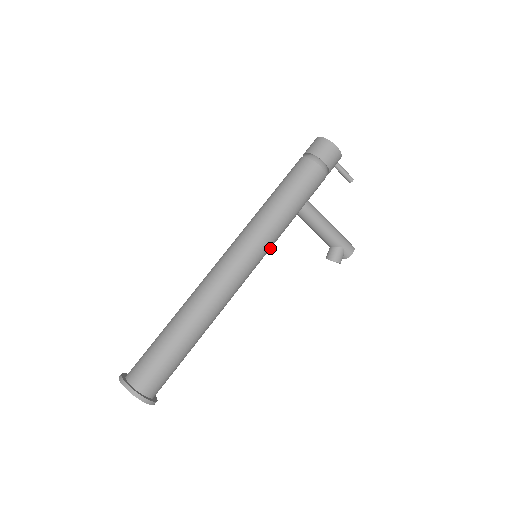
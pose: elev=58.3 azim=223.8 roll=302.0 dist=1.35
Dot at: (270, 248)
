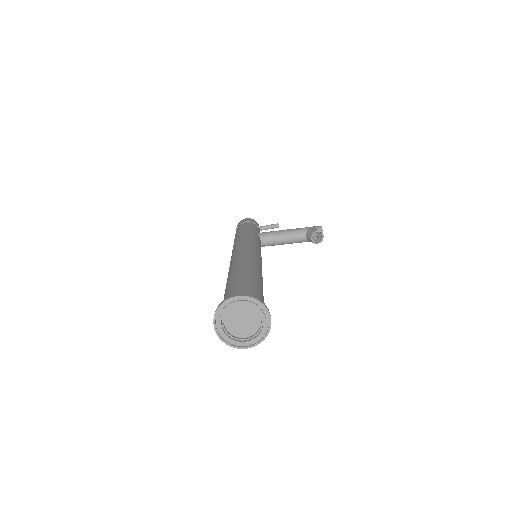
Dot at: (259, 246)
